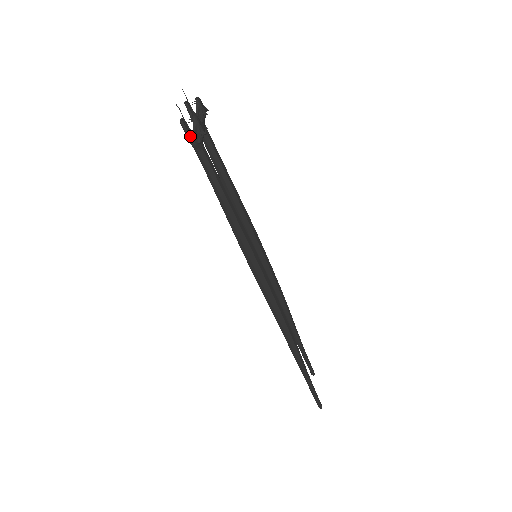
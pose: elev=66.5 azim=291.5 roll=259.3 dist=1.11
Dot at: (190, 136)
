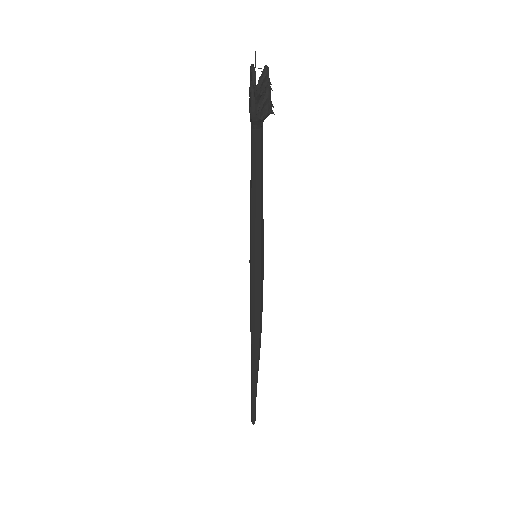
Dot at: occluded
